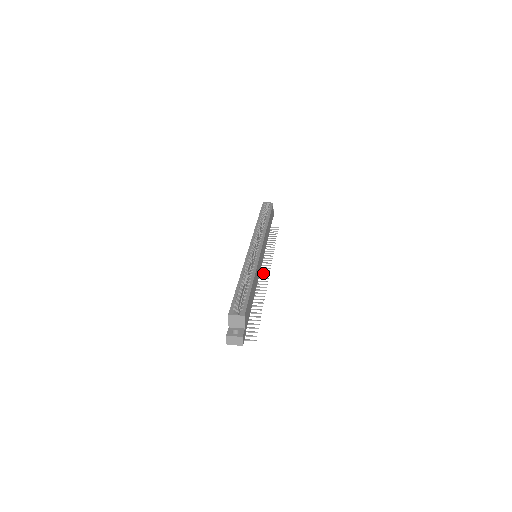
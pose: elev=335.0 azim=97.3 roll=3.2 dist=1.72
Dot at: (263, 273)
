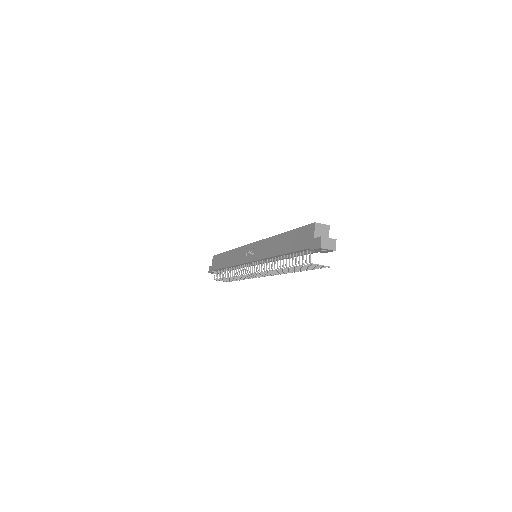
Dot at: (262, 275)
